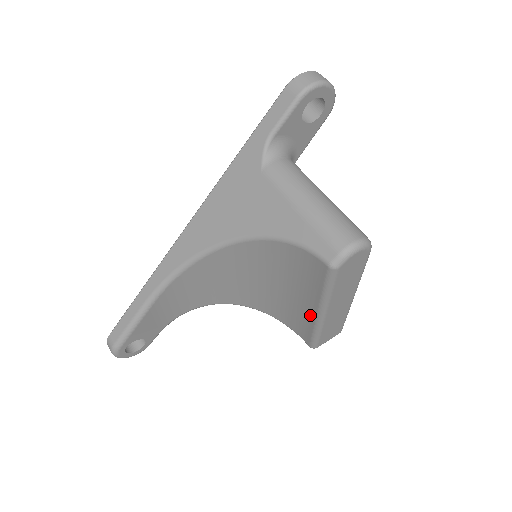
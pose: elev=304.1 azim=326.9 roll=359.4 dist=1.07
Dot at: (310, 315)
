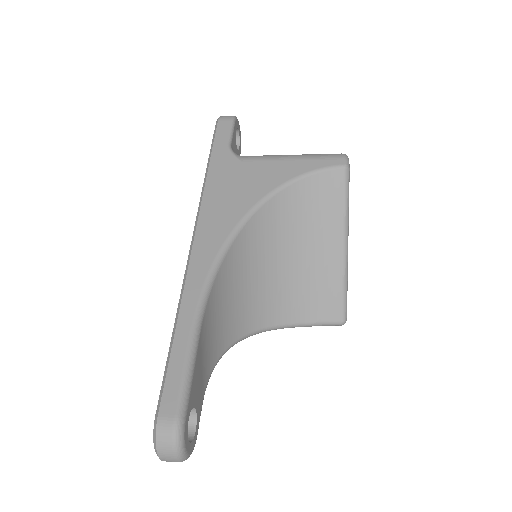
Dot at: (335, 262)
